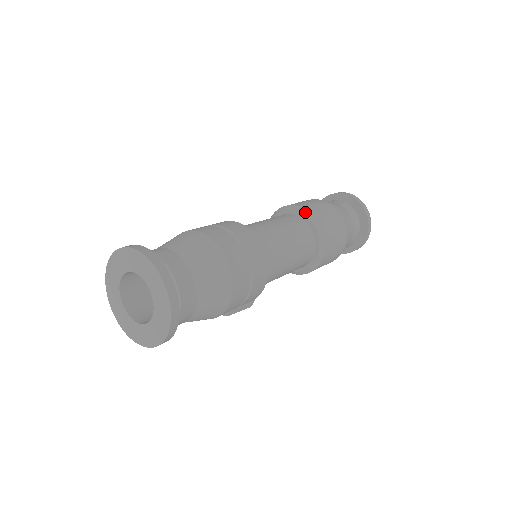
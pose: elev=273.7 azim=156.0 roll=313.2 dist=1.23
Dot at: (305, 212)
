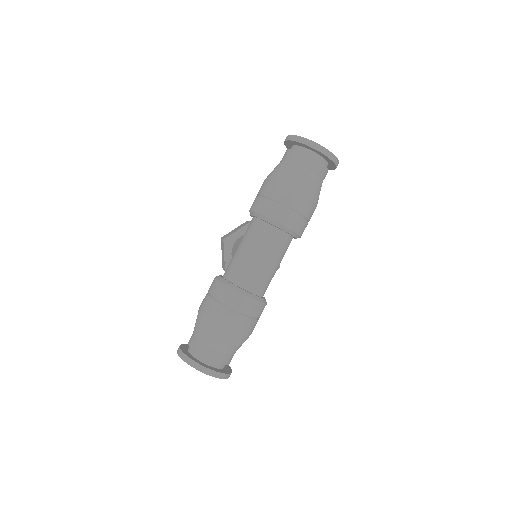
Dot at: (264, 219)
